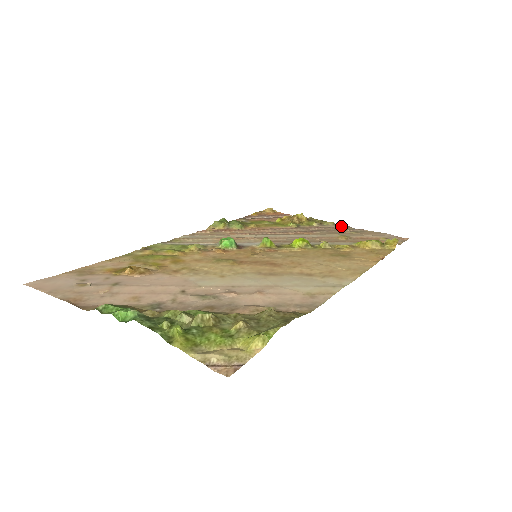
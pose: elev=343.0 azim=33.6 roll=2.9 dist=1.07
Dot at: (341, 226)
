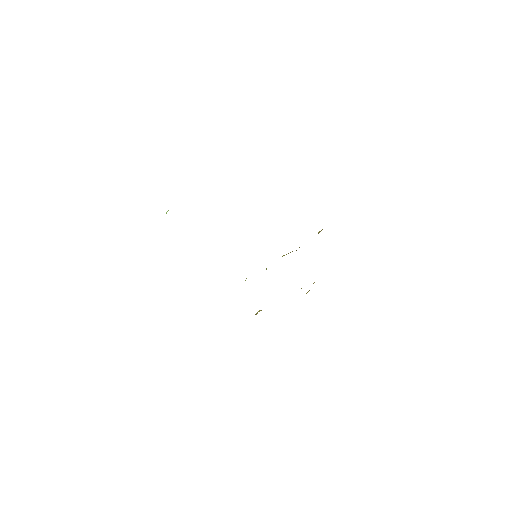
Dot at: occluded
